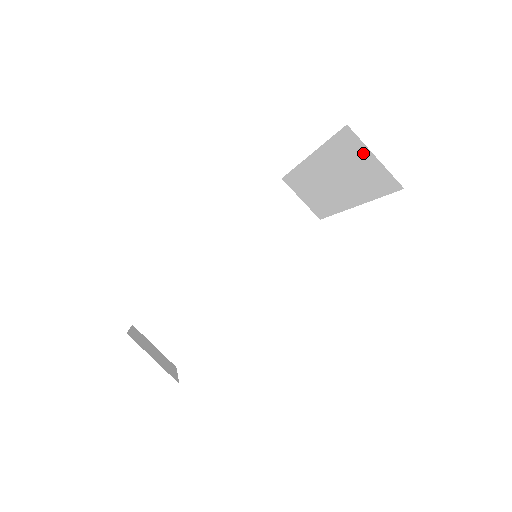
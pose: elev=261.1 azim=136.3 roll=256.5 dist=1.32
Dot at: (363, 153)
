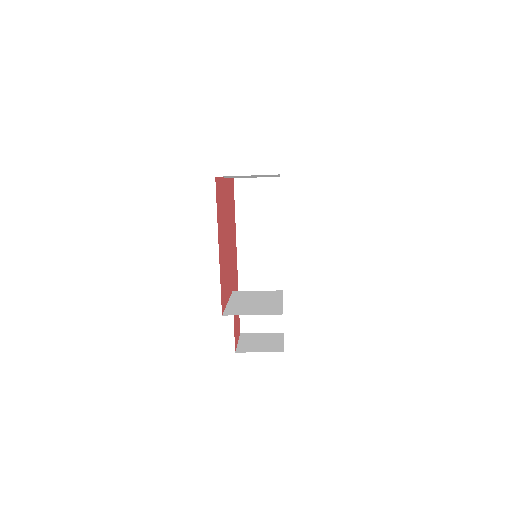
Dot at: occluded
